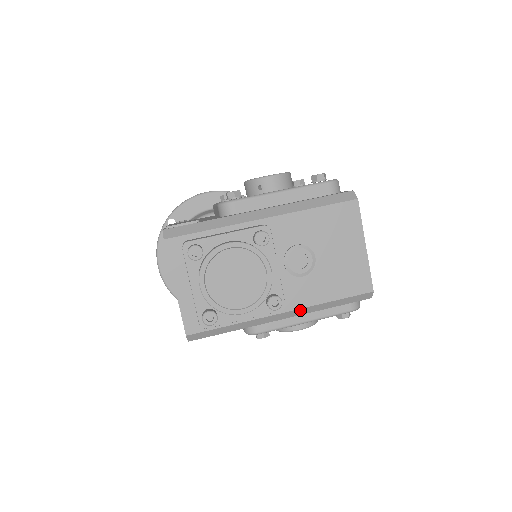
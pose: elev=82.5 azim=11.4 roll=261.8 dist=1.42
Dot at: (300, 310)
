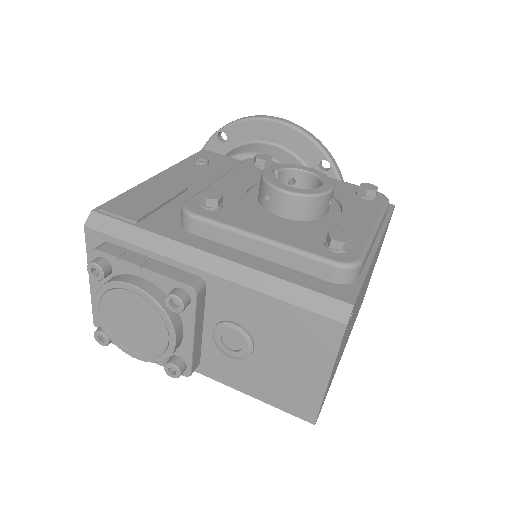
Dot at: (219, 381)
